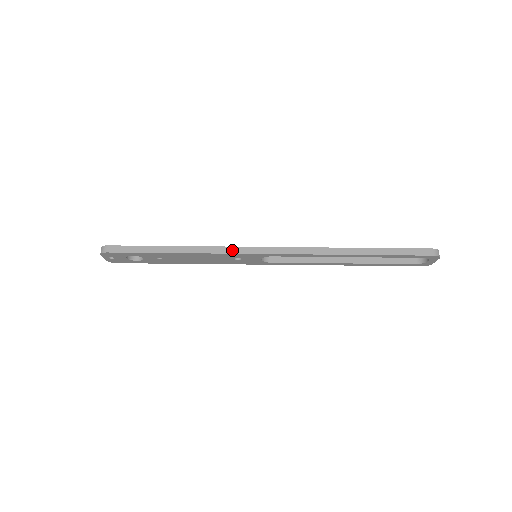
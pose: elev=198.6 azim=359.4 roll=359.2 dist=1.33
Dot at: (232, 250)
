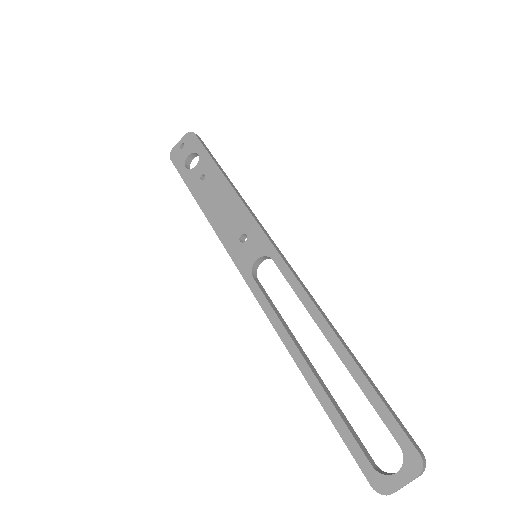
Dot at: (258, 221)
